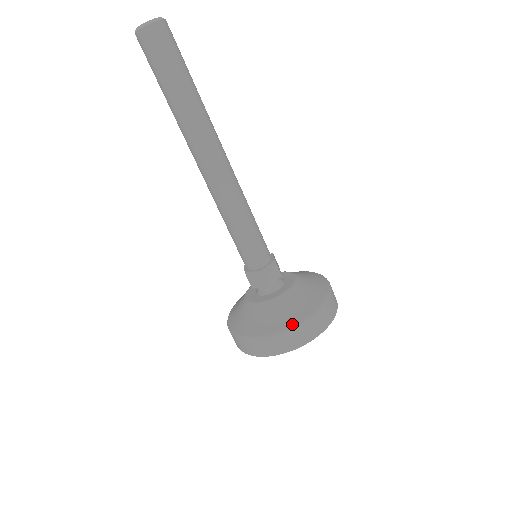
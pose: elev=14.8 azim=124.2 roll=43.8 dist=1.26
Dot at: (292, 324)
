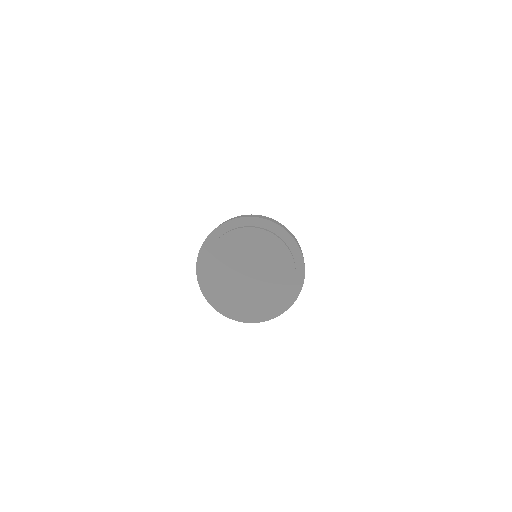
Dot at: occluded
